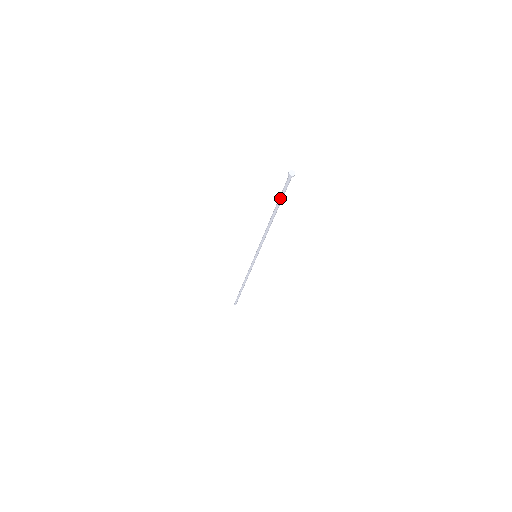
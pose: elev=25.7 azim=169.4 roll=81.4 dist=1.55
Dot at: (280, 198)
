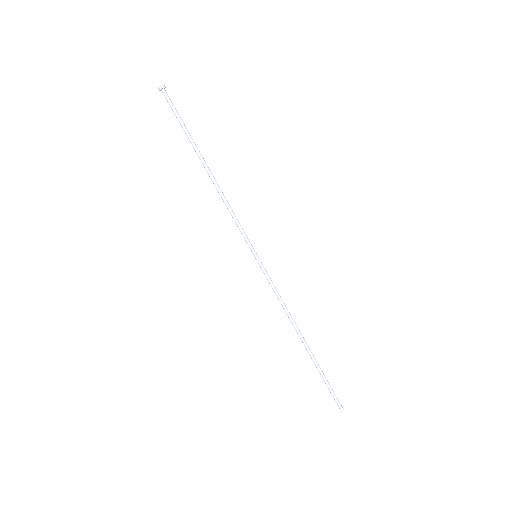
Dot at: (183, 128)
